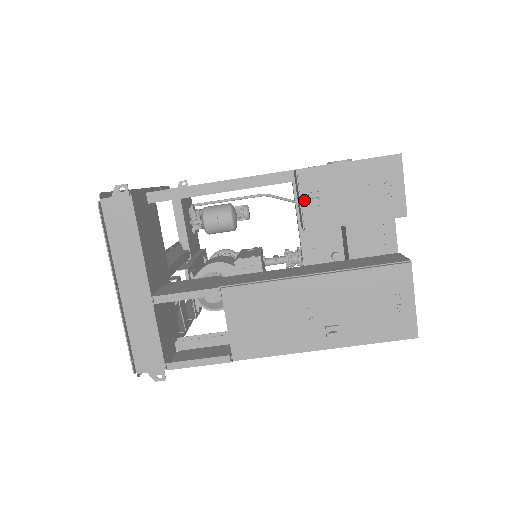
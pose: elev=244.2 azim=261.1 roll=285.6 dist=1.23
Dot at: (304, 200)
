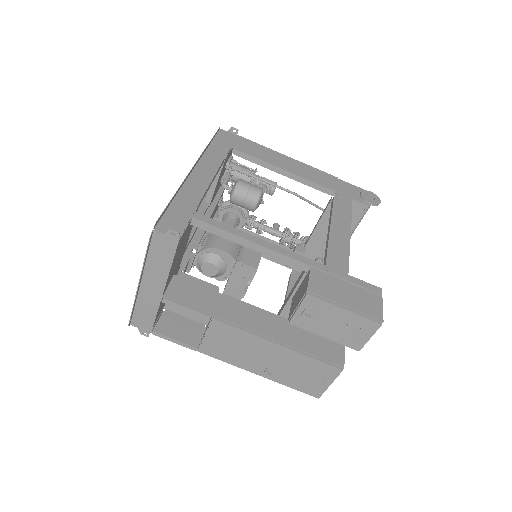
Dot at: (300, 310)
